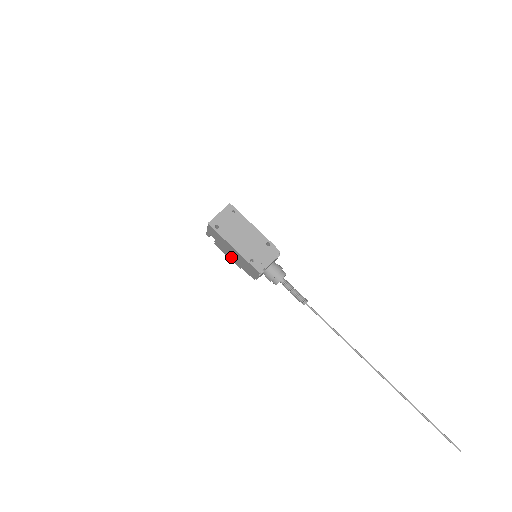
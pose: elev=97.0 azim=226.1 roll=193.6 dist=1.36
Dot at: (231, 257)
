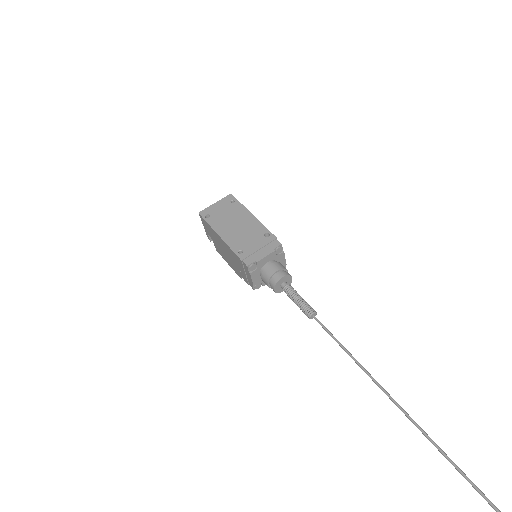
Dot at: (229, 261)
